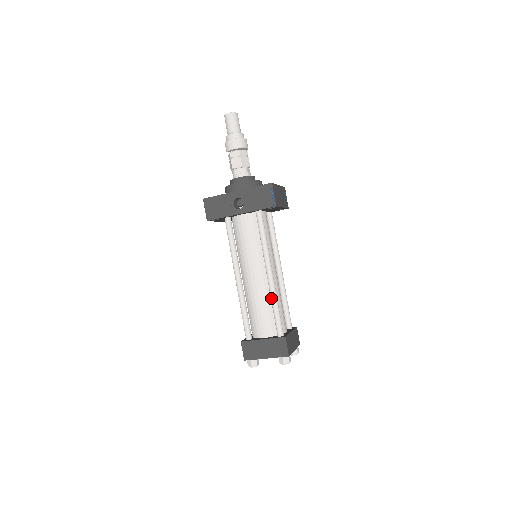
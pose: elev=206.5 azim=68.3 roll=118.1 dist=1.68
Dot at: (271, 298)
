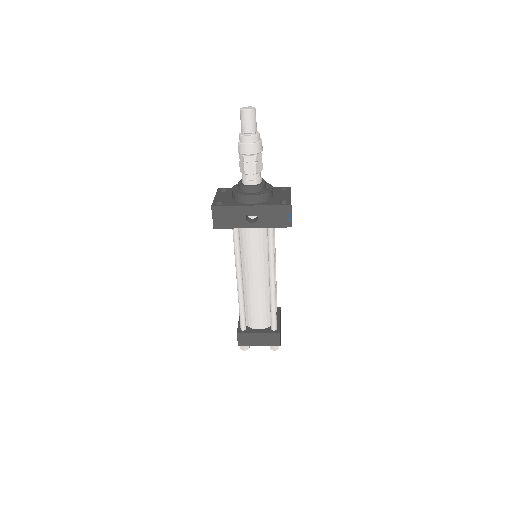
Dot at: (271, 301)
